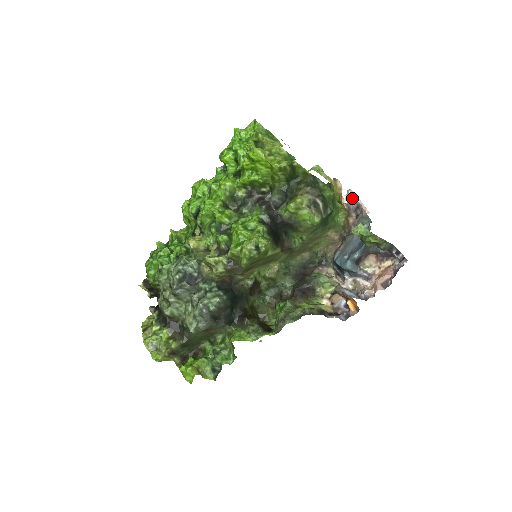
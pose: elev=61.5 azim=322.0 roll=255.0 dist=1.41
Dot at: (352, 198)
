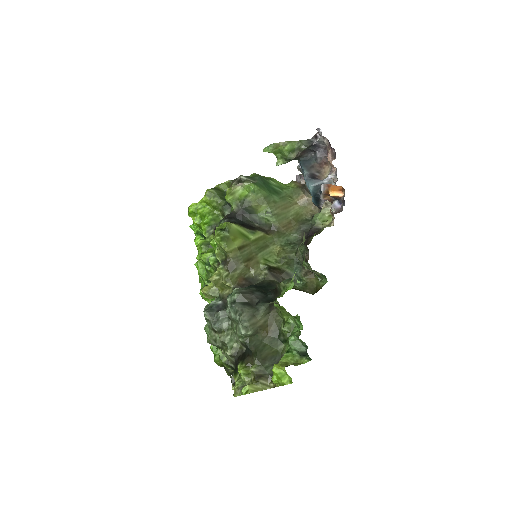
Dot at: occluded
